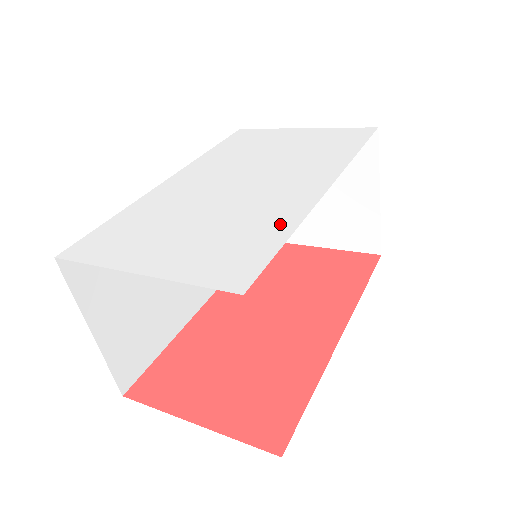
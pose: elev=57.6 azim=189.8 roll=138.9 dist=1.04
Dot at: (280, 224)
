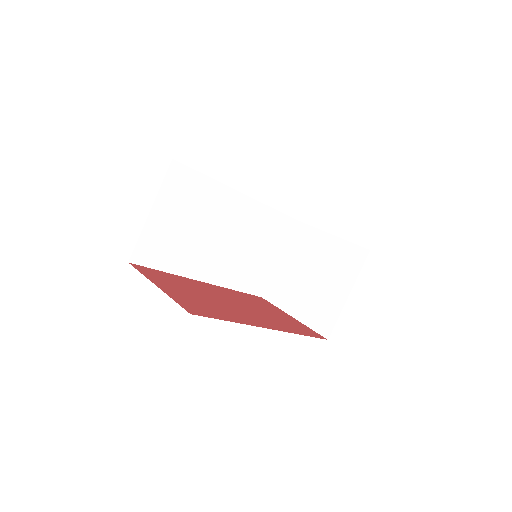
Dot at: occluded
